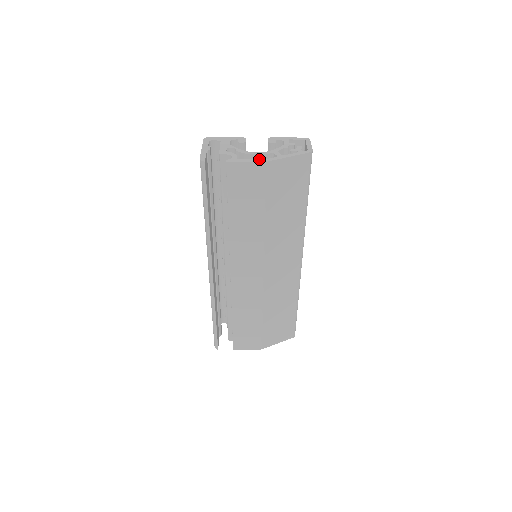
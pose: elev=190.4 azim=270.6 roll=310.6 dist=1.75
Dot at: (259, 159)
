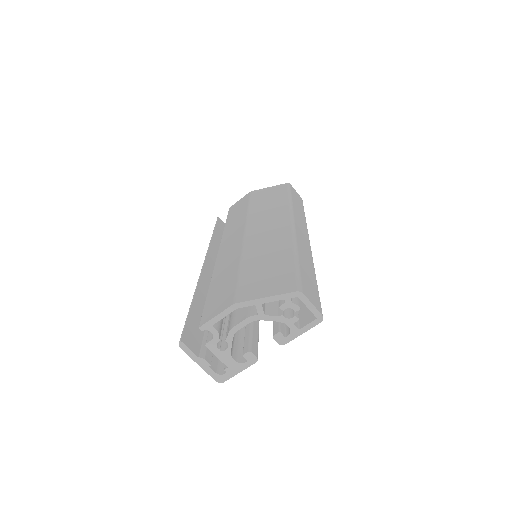
Dot at: occluded
